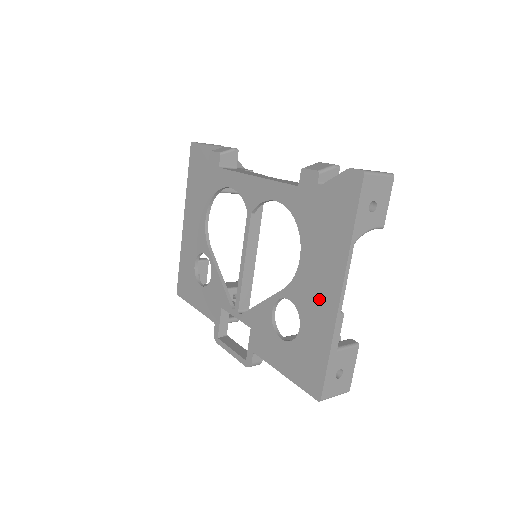
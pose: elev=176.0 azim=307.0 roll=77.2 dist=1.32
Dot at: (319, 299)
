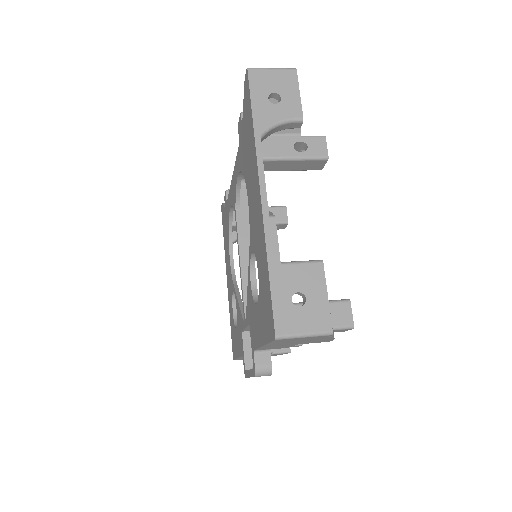
Dot at: (257, 219)
